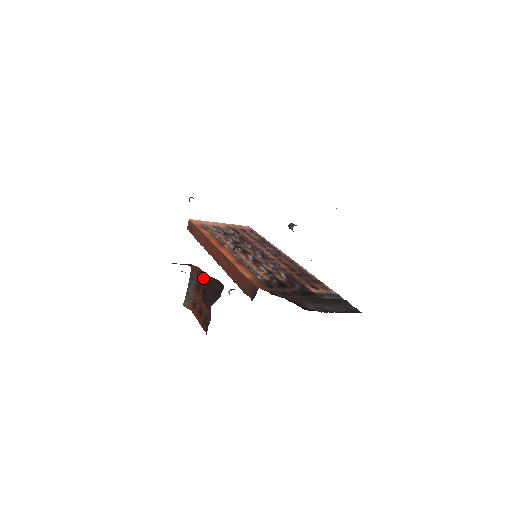
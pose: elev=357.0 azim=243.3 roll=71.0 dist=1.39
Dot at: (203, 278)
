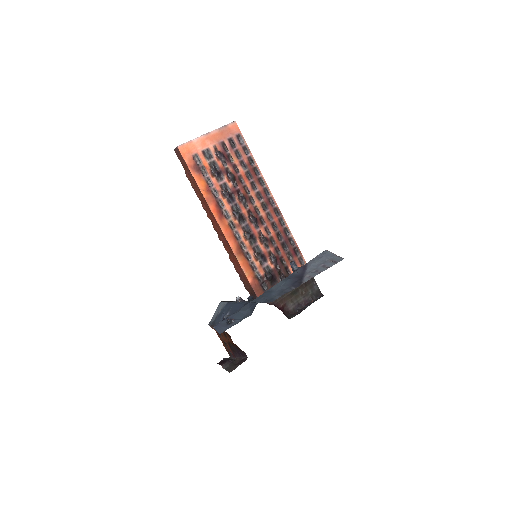
Dot at: (230, 340)
